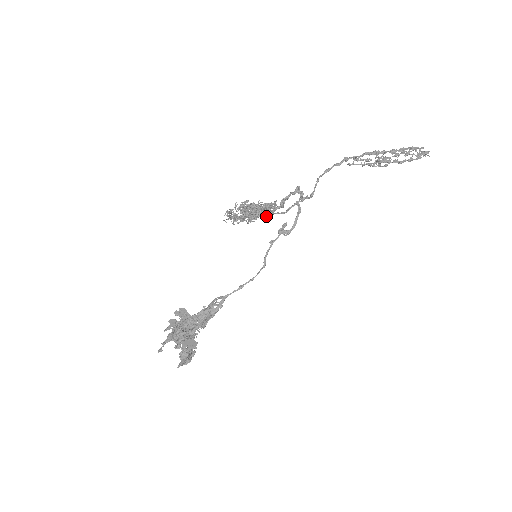
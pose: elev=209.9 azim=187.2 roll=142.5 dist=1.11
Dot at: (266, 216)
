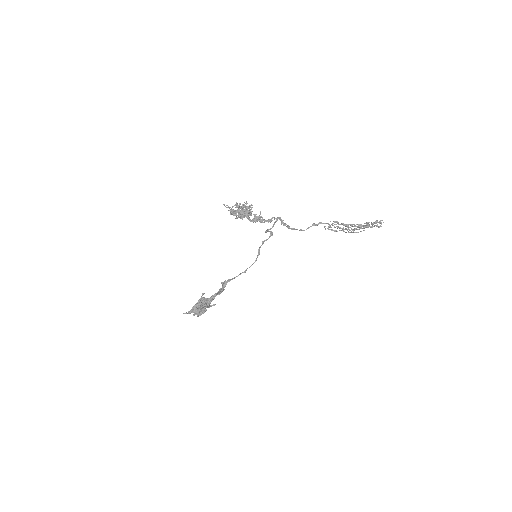
Dot at: (255, 220)
